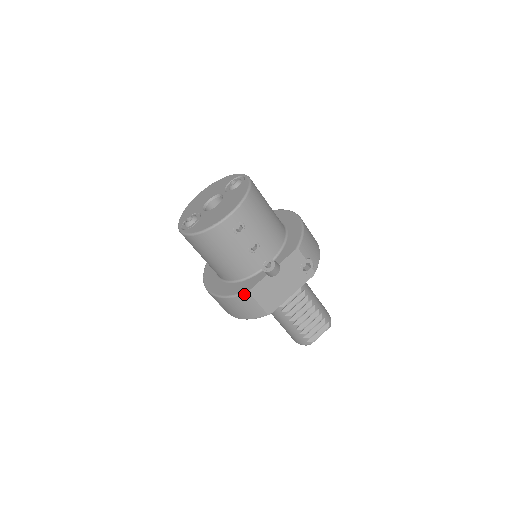
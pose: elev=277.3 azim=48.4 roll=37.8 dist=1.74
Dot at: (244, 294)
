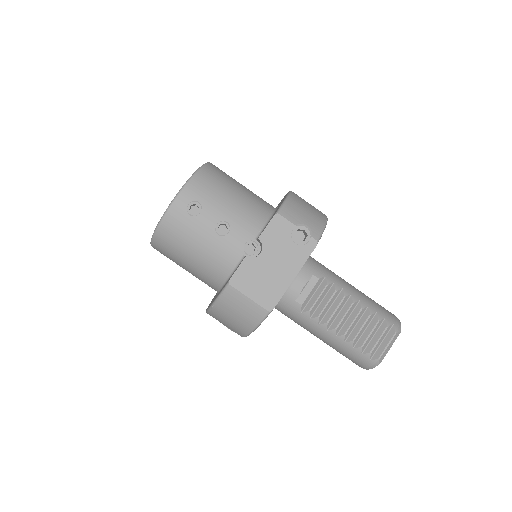
Dot at: (225, 289)
